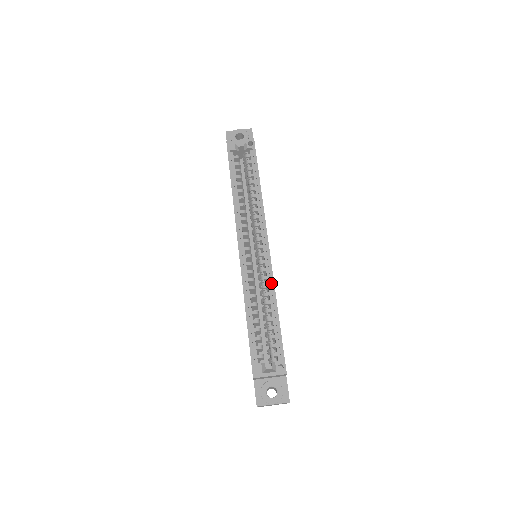
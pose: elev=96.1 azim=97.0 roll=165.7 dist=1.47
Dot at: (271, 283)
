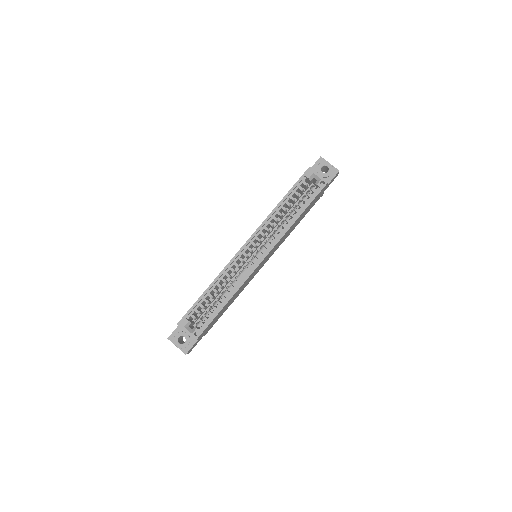
Dot at: (240, 284)
